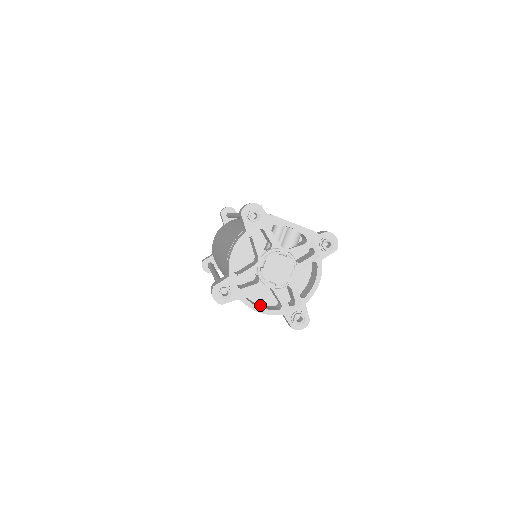
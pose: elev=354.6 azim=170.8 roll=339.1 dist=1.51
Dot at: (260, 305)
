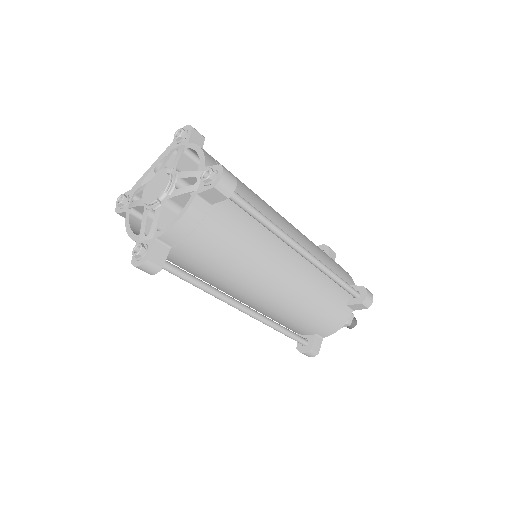
Dot at: (190, 225)
